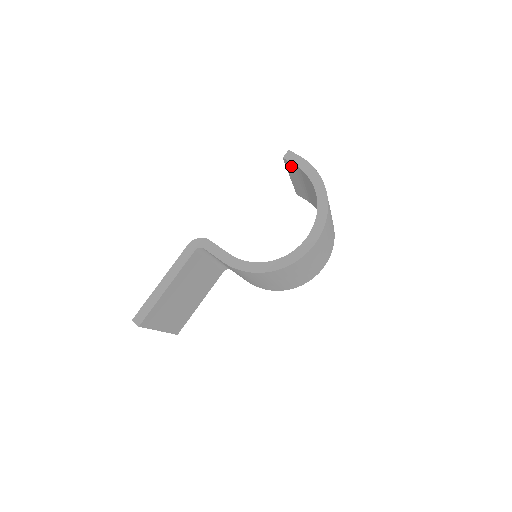
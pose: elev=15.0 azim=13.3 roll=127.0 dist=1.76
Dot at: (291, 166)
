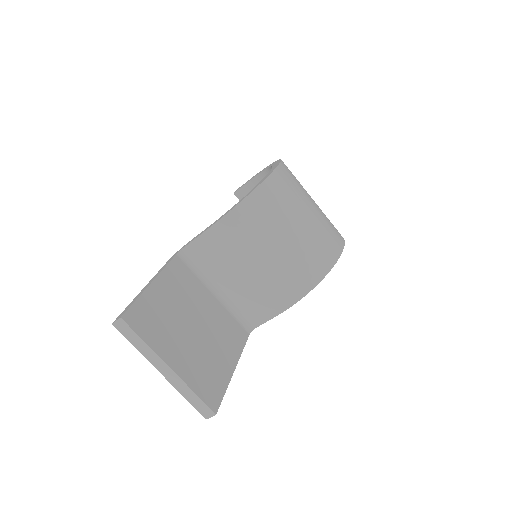
Dot at: occluded
